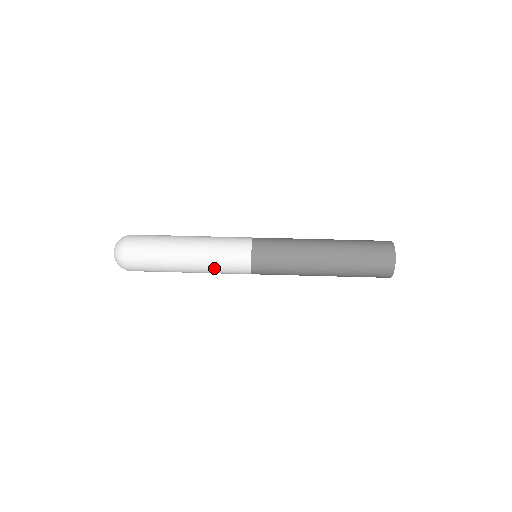
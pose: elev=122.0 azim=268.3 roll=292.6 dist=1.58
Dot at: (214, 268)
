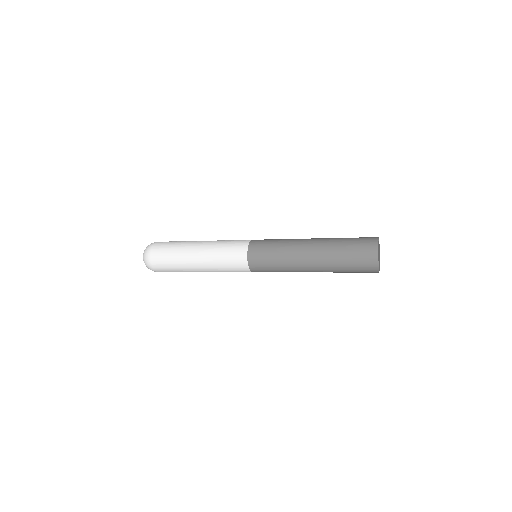
Dot at: (217, 250)
